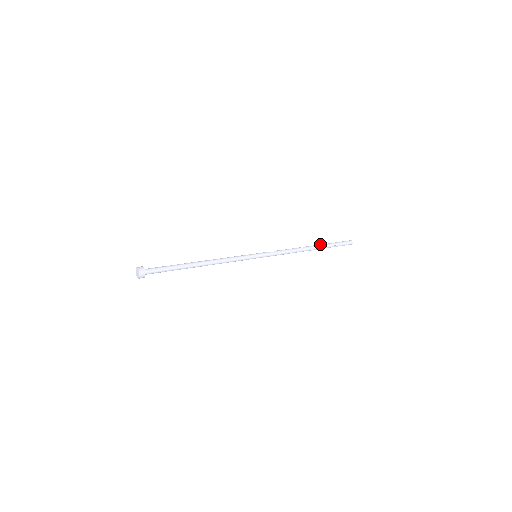
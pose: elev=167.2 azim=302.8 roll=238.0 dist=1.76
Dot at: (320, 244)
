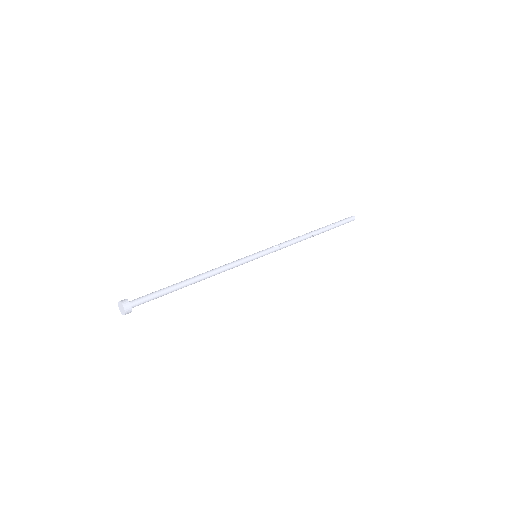
Dot at: (322, 227)
